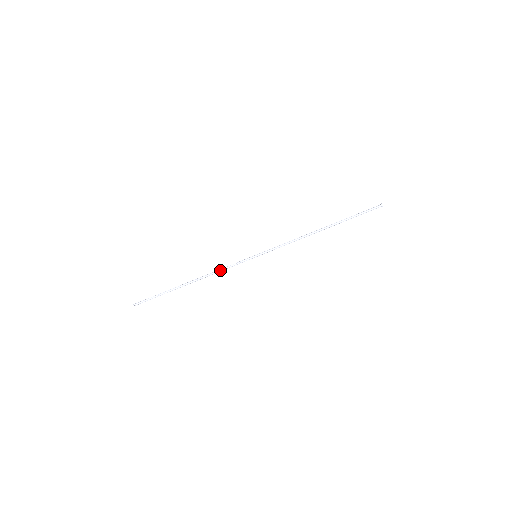
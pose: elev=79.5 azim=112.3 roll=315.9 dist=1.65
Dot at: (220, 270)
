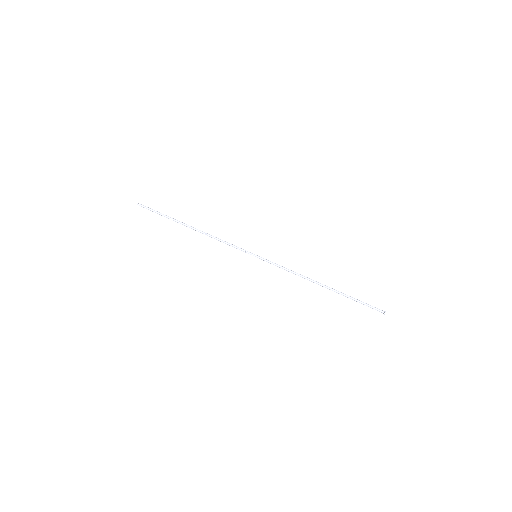
Dot at: occluded
